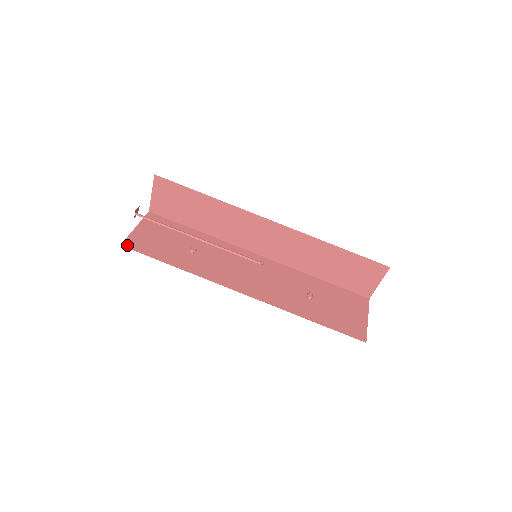
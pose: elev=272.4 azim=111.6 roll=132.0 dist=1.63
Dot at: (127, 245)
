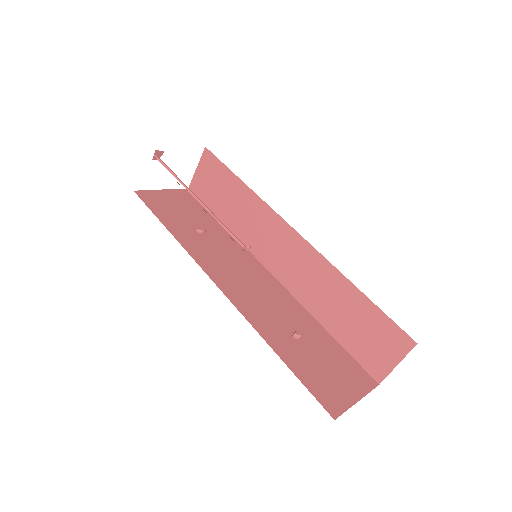
Dot at: (140, 194)
